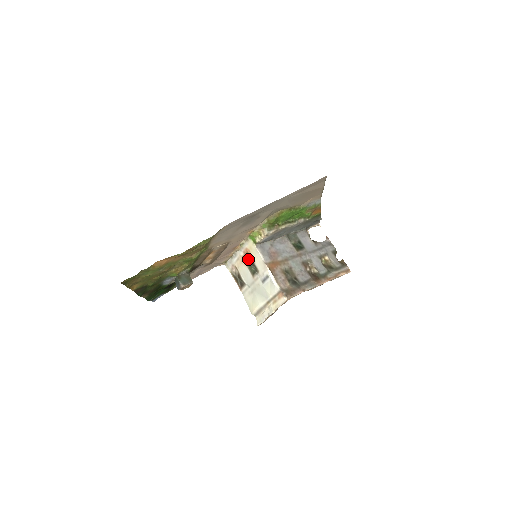
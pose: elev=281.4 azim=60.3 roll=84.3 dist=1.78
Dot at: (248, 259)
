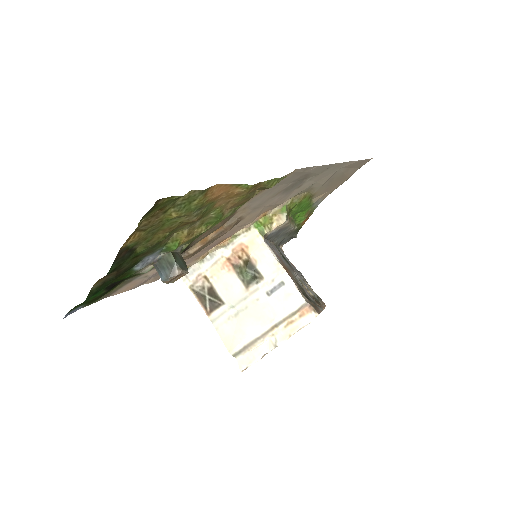
Dot at: (239, 261)
